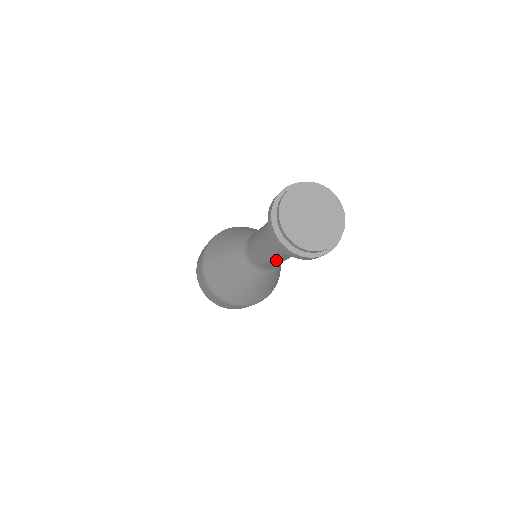
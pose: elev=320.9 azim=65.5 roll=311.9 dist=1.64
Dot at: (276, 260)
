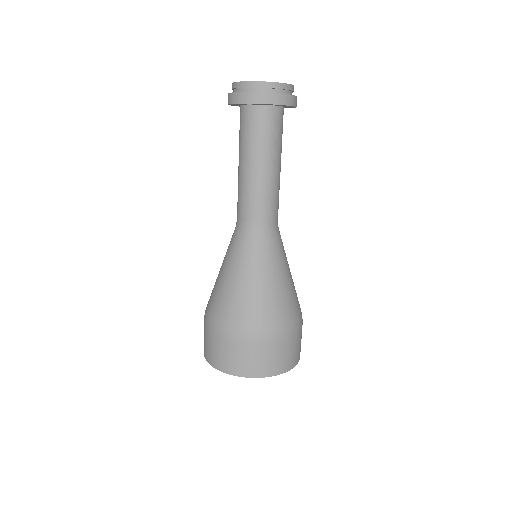
Dot at: (255, 180)
